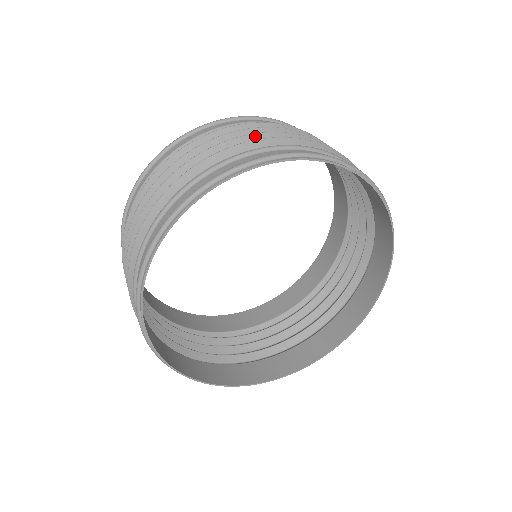
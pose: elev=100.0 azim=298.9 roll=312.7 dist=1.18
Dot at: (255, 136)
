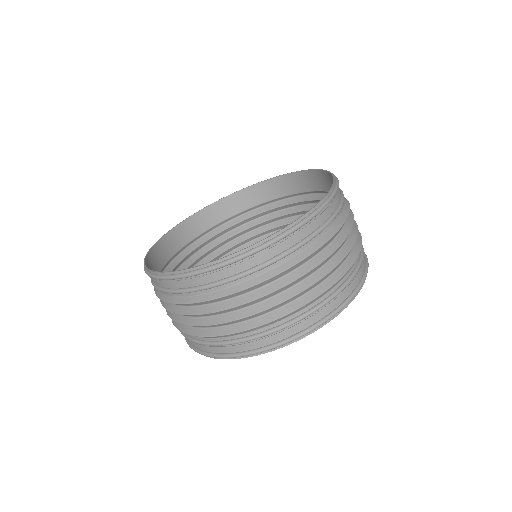
Dot at: (311, 287)
